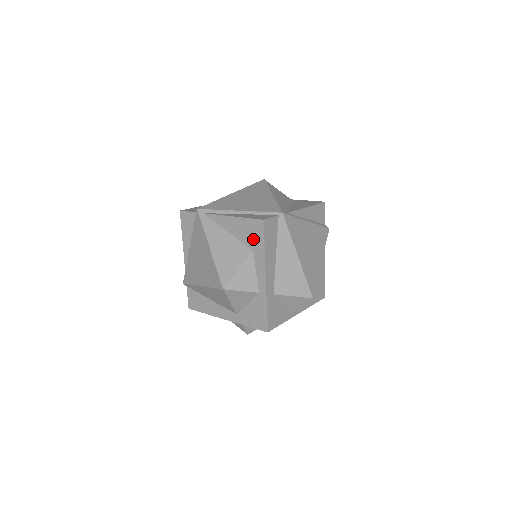
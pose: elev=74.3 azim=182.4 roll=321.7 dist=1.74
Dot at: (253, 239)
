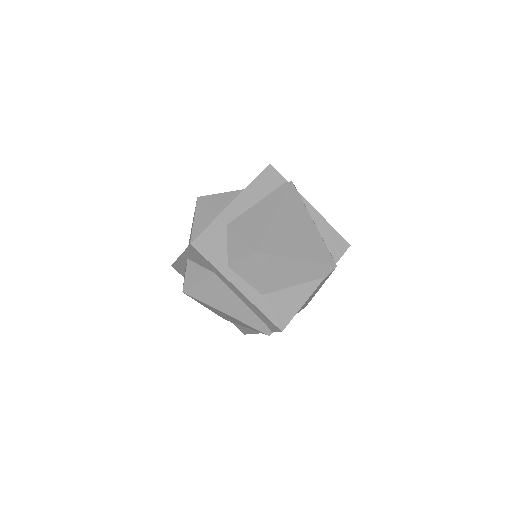
Dot at: occluded
